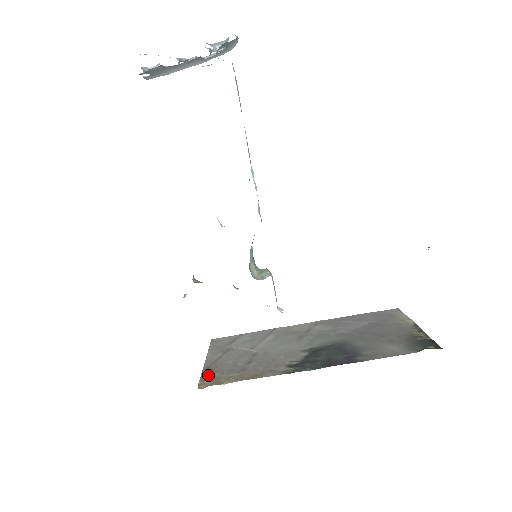
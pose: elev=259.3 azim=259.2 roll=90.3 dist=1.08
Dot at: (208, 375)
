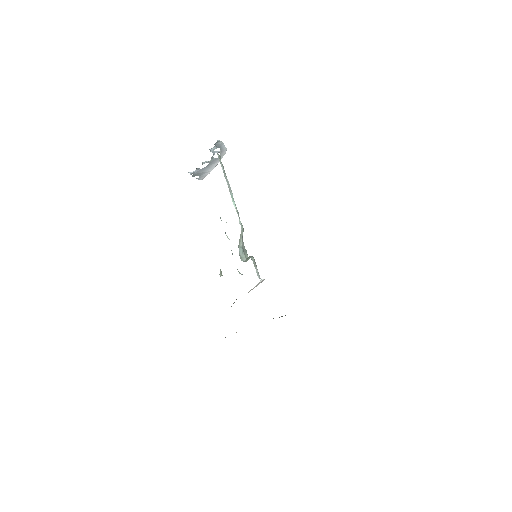
Dot at: occluded
